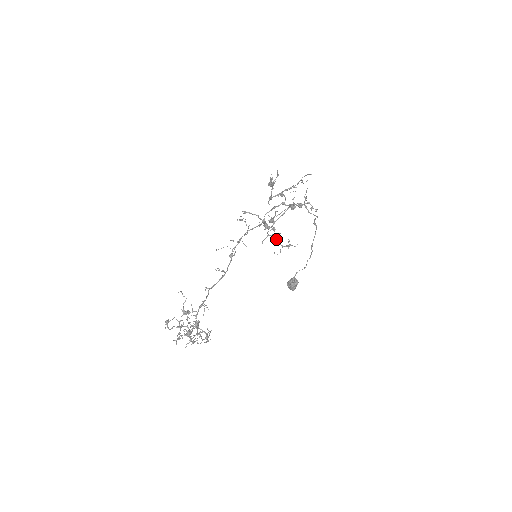
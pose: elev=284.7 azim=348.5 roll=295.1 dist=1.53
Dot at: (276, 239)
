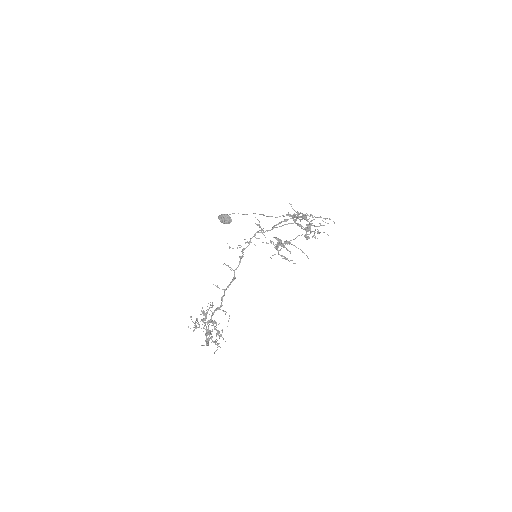
Dot at: occluded
